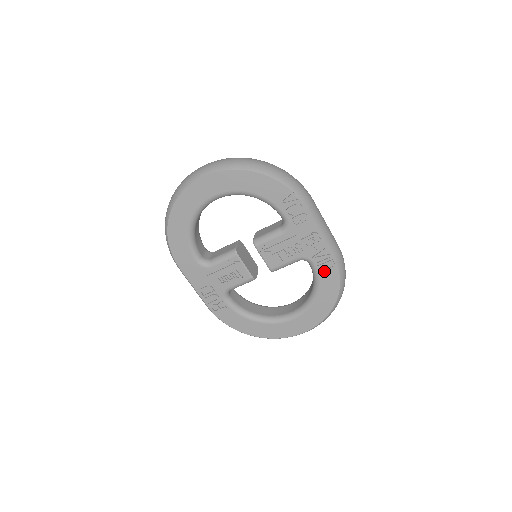
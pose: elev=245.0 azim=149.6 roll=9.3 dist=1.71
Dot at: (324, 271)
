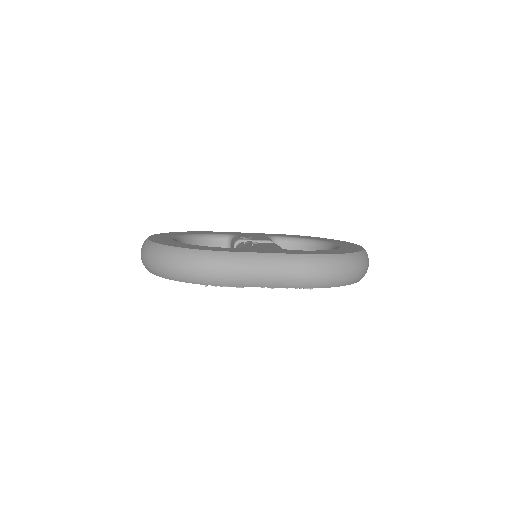
Dot at: occluded
